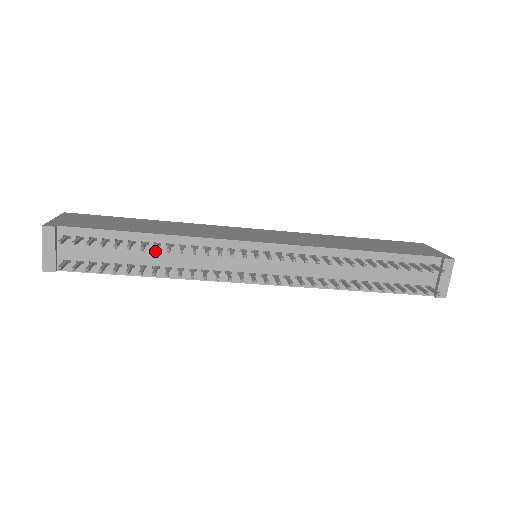
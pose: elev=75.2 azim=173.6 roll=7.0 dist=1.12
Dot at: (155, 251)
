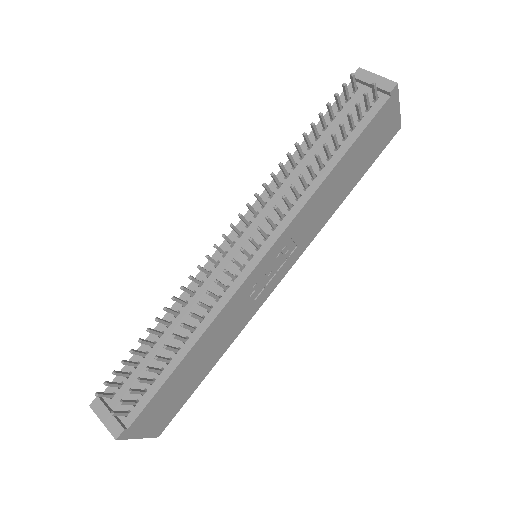
Dot at: (157, 320)
